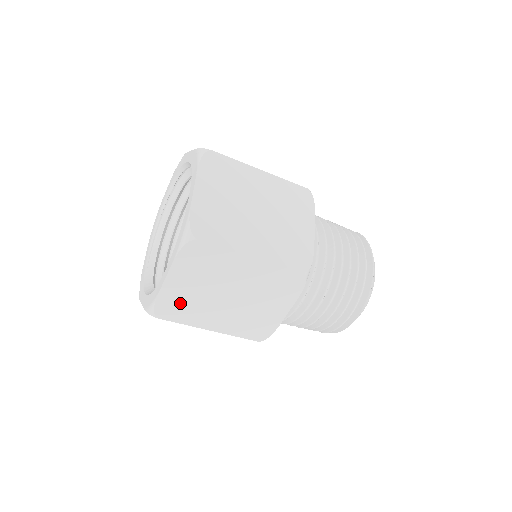
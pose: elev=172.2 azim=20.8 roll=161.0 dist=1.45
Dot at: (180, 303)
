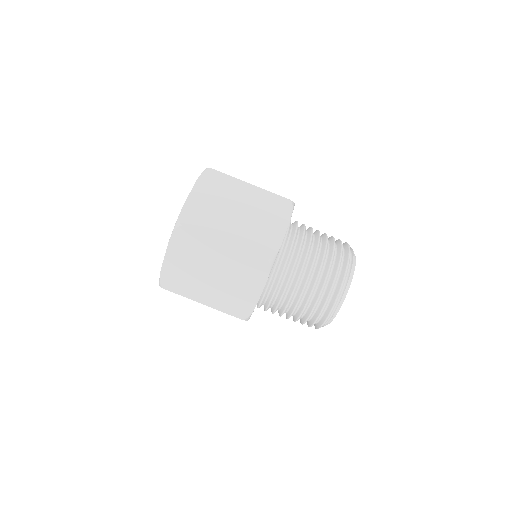
Dot at: occluded
